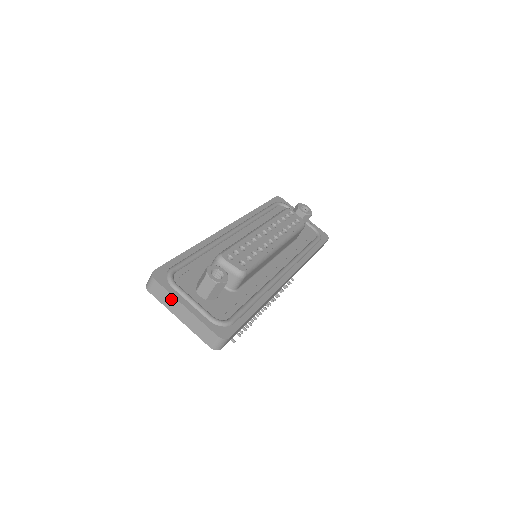
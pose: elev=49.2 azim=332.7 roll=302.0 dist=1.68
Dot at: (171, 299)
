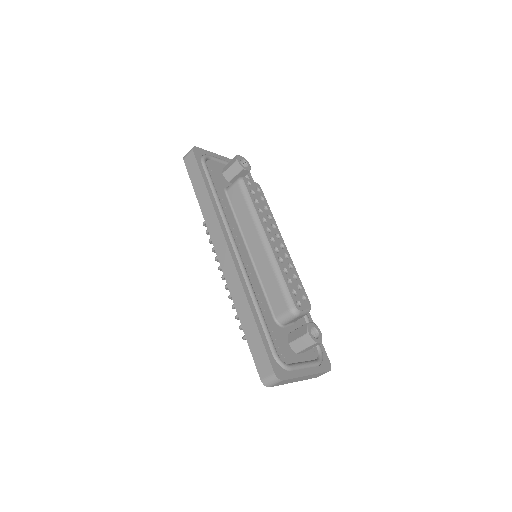
Dot at: (294, 379)
